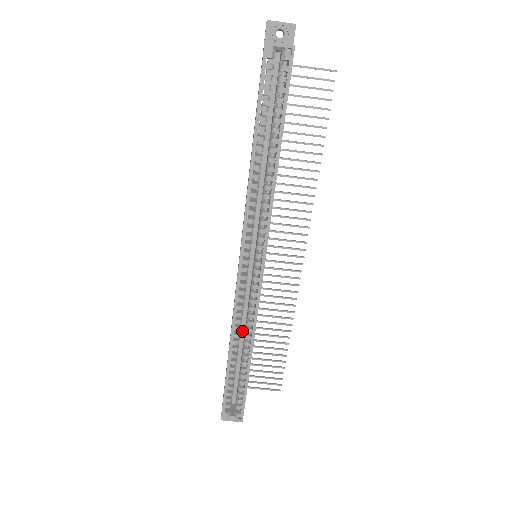
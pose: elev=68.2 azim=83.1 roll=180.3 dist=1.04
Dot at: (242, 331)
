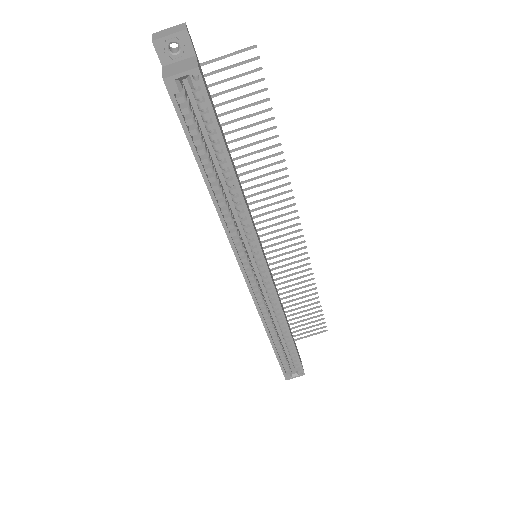
Dot at: (272, 313)
